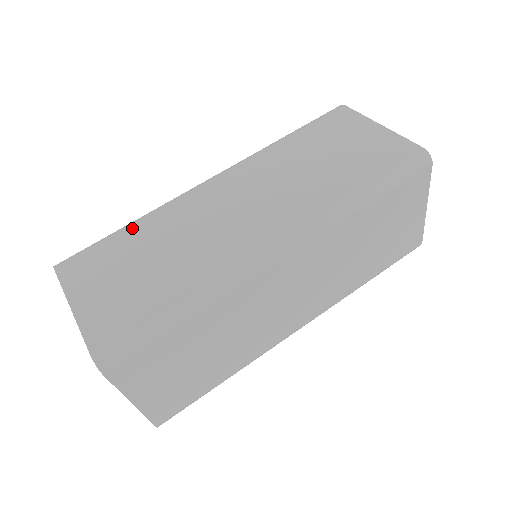
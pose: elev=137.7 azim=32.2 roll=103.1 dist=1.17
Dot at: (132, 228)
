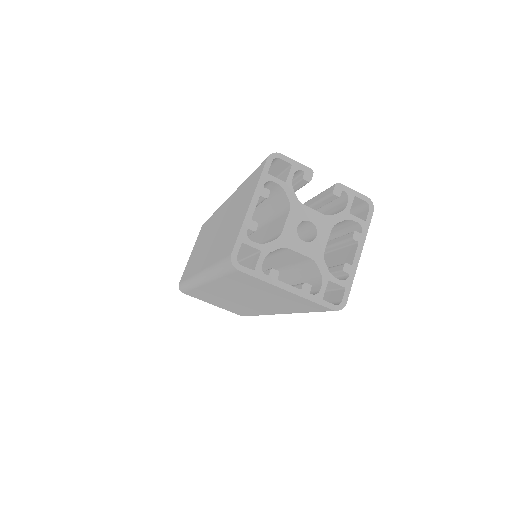
Dot at: occluded
